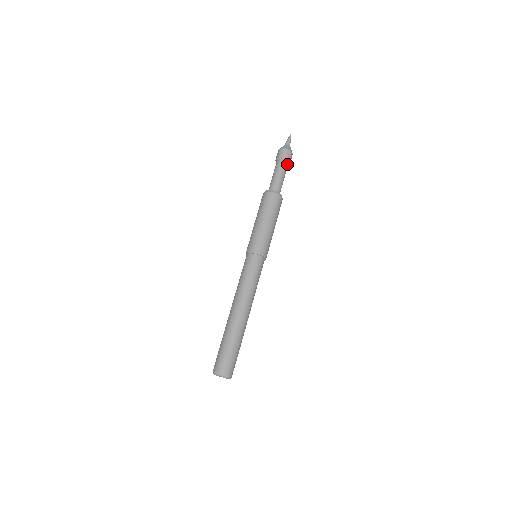
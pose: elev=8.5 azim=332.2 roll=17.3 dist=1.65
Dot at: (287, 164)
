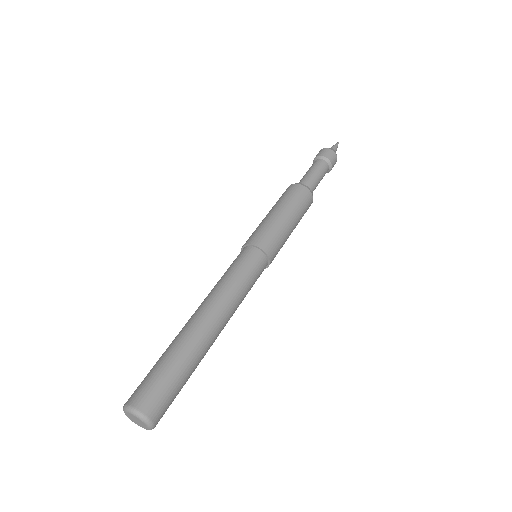
Dot at: (327, 171)
